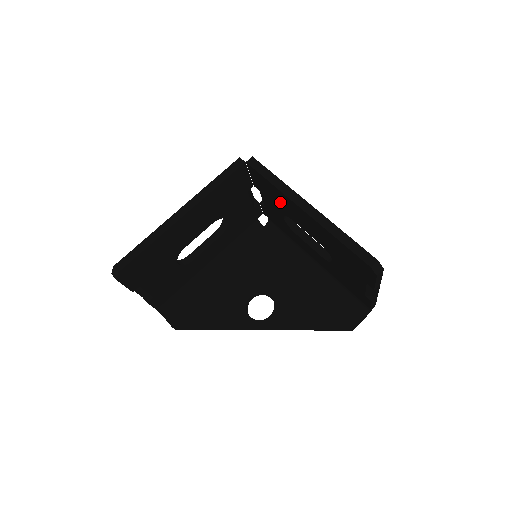
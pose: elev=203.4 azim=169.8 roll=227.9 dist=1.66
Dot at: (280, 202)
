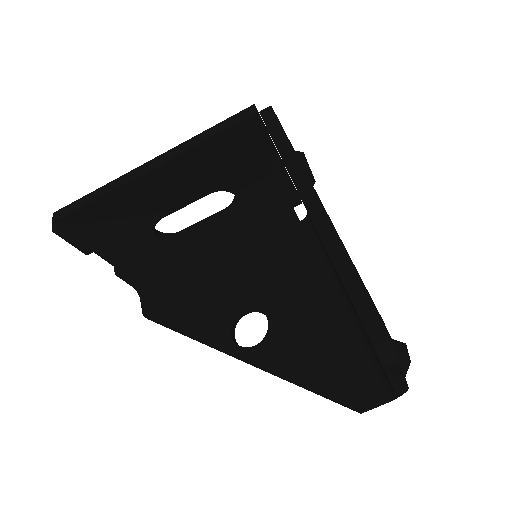
Dot at: occluded
